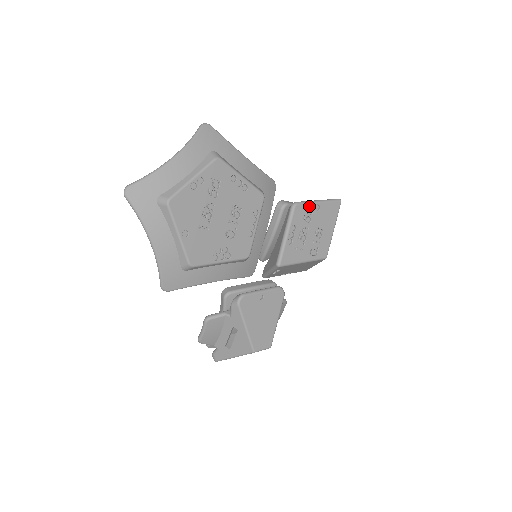
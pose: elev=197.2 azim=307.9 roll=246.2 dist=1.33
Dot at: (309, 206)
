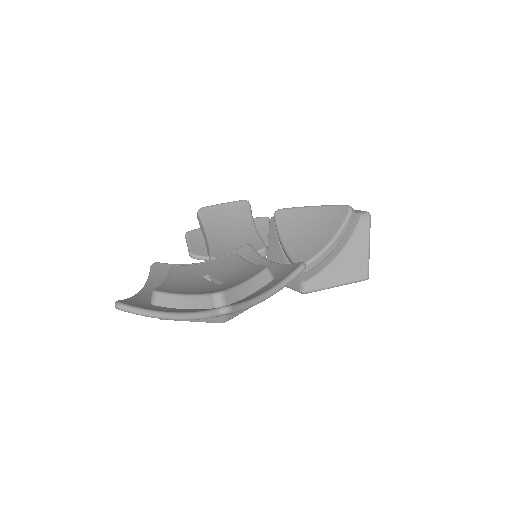
Dot at: (321, 289)
